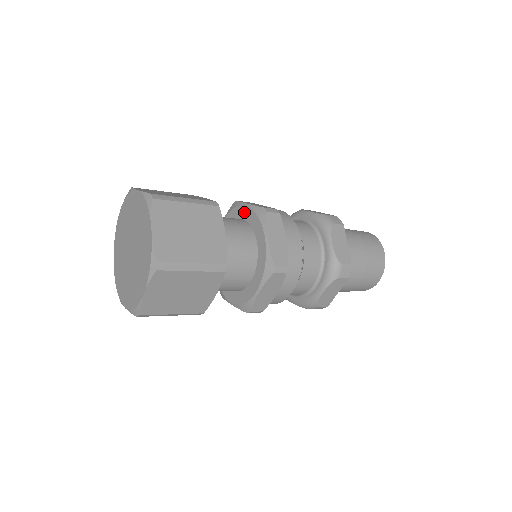
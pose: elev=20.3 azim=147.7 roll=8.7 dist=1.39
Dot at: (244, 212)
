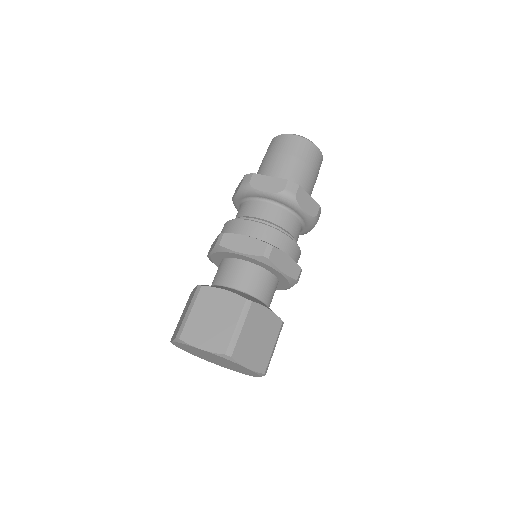
Dot at: (241, 257)
